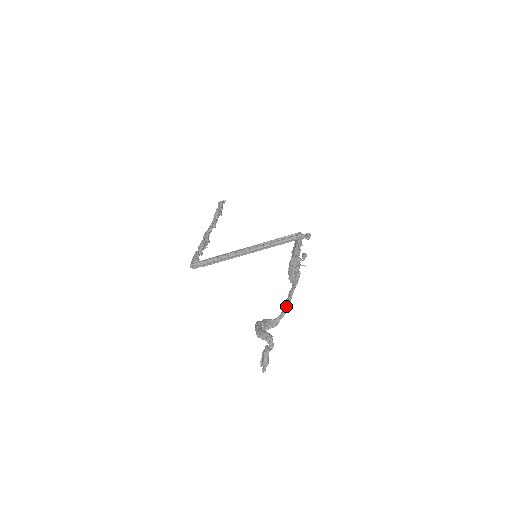
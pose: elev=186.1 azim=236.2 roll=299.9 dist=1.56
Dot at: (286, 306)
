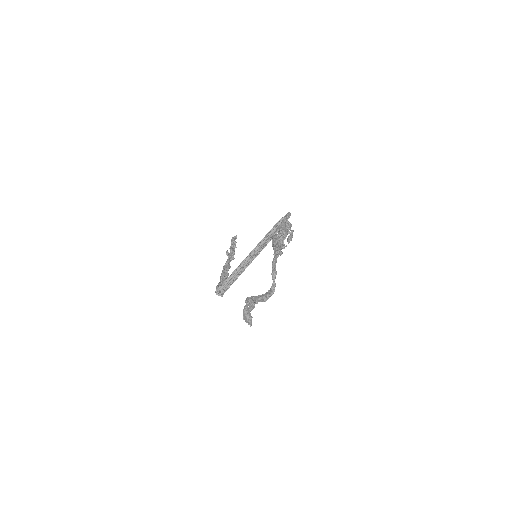
Dot at: (272, 273)
